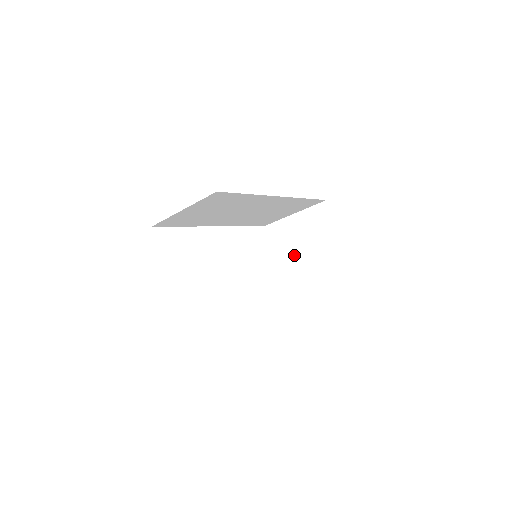
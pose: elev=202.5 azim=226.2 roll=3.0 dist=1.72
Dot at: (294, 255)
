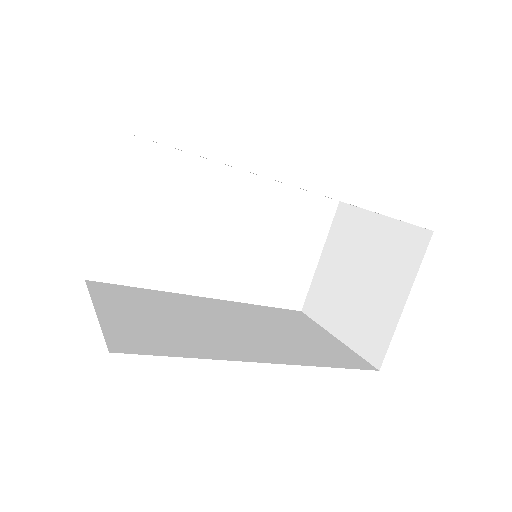
Dot at: (345, 271)
